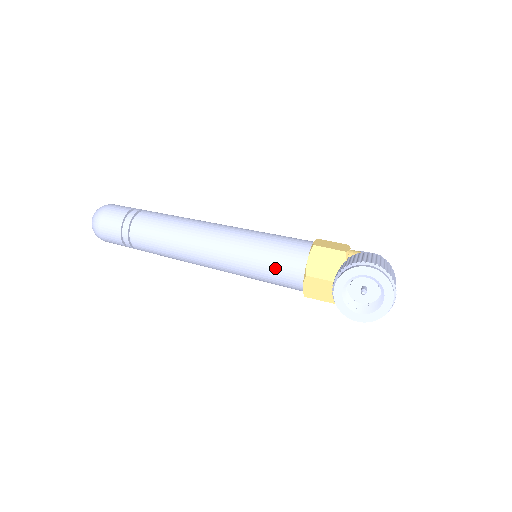
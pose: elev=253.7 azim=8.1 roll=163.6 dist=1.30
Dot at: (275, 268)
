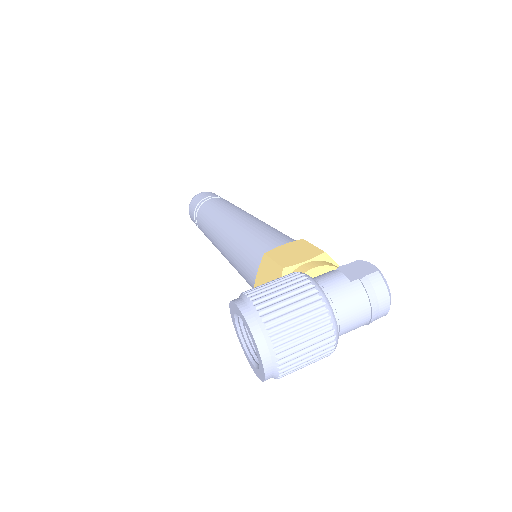
Dot at: (245, 277)
